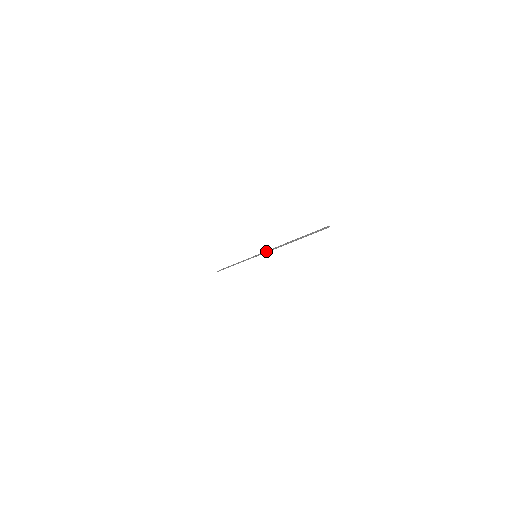
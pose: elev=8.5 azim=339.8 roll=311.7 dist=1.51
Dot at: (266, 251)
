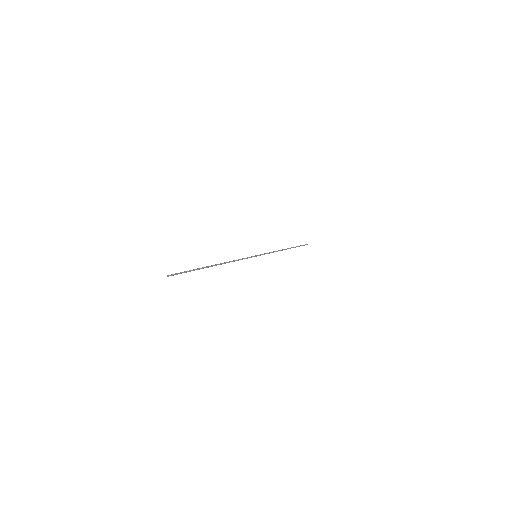
Dot at: occluded
